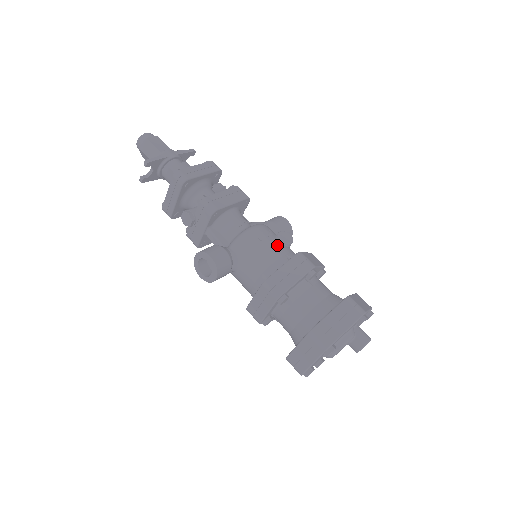
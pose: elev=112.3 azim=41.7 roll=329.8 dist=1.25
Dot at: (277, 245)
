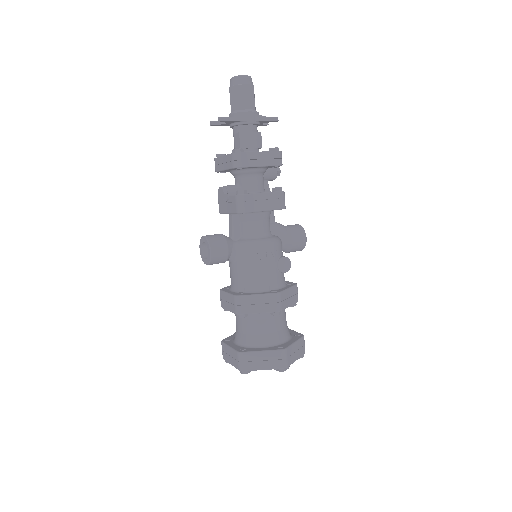
Dot at: (271, 270)
